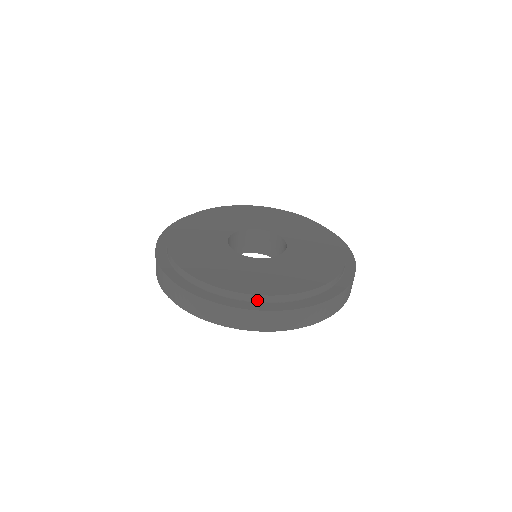
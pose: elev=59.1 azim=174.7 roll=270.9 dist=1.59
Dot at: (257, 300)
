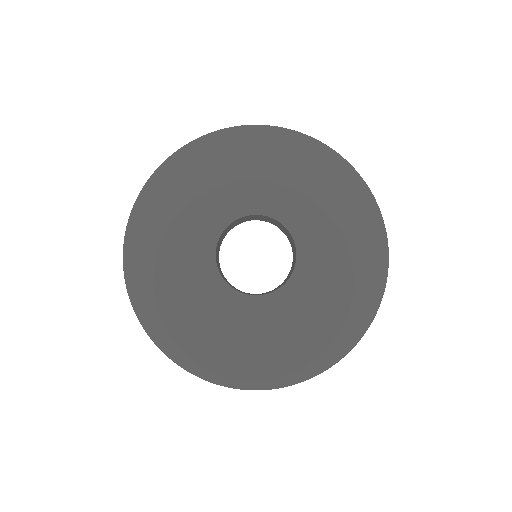
Dot at: (185, 352)
